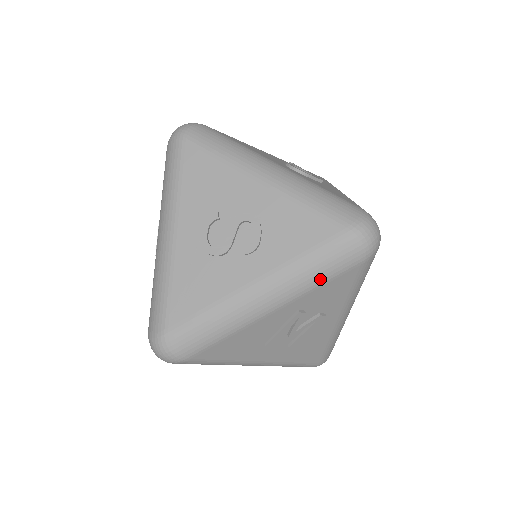
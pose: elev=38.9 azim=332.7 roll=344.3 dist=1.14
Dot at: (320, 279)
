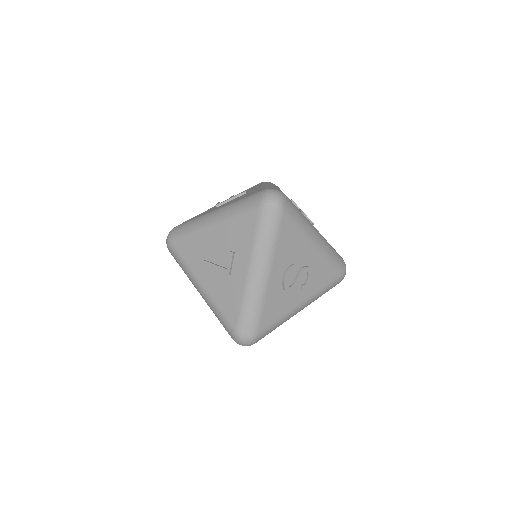
Dot at: occluded
